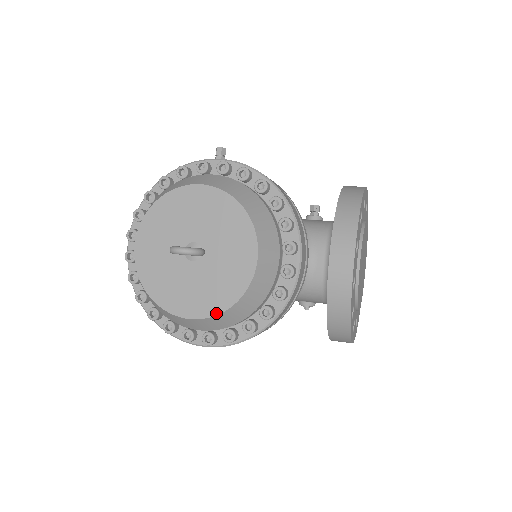
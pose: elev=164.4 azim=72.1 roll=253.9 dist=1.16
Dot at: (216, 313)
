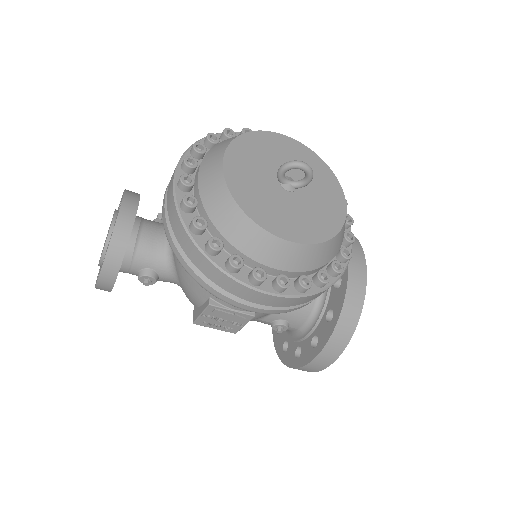
Dot at: (316, 241)
